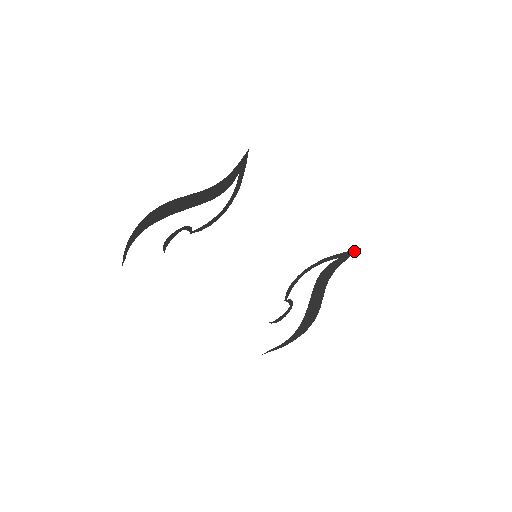
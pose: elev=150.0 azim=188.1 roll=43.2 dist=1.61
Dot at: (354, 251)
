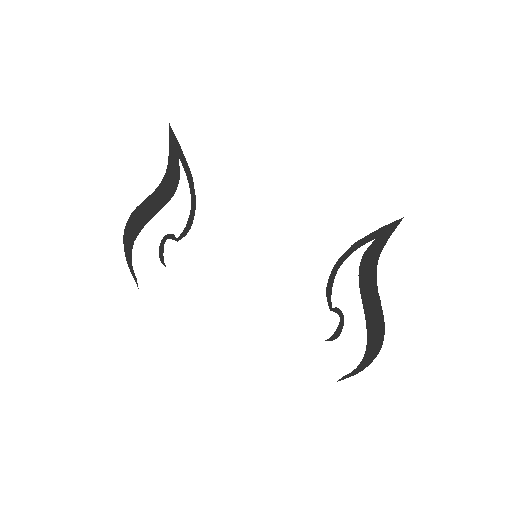
Dot at: (394, 224)
